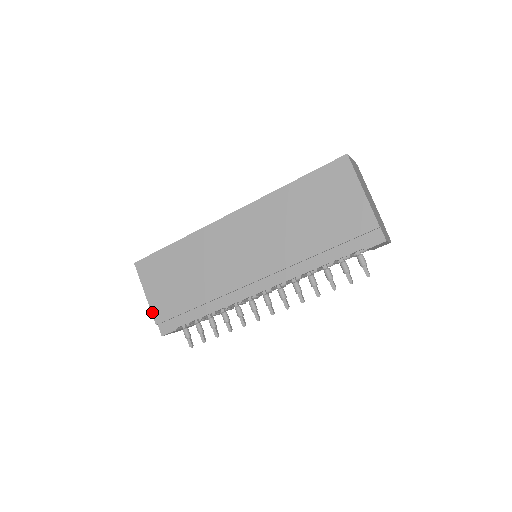
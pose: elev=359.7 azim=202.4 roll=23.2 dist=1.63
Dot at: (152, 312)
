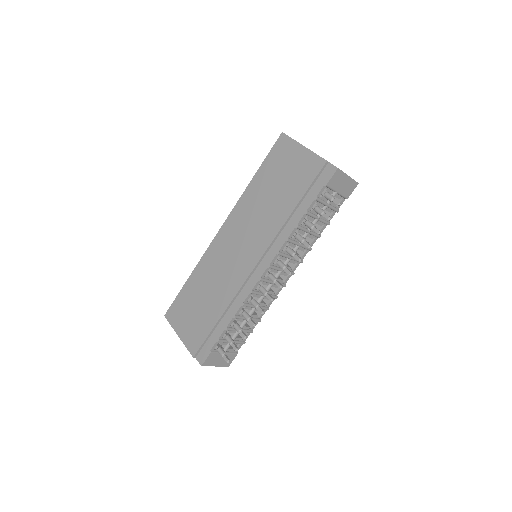
Dot at: (187, 348)
